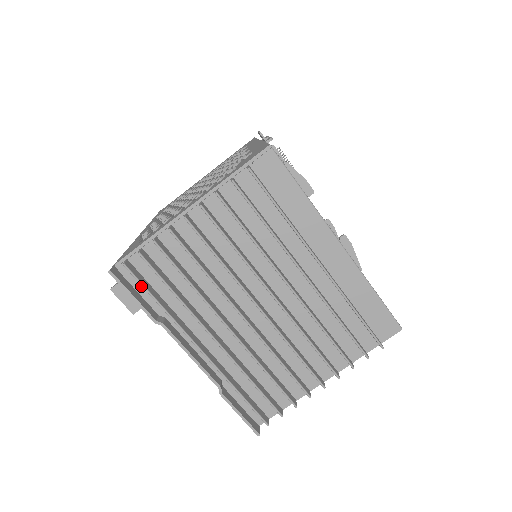
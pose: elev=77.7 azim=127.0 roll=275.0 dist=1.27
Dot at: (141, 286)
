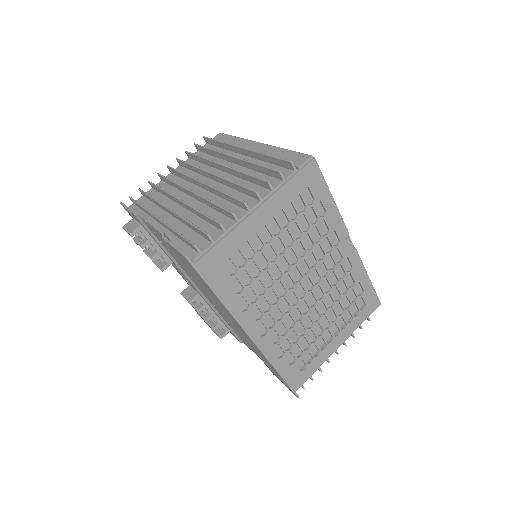
Dot at: (137, 210)
